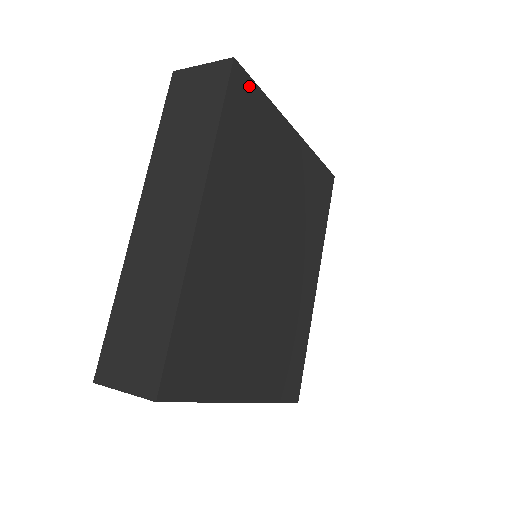
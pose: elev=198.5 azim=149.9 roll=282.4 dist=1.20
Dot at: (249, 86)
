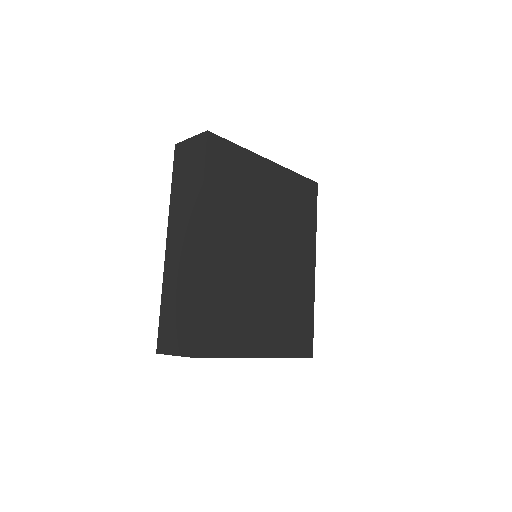
Dot at: (223, 144)
